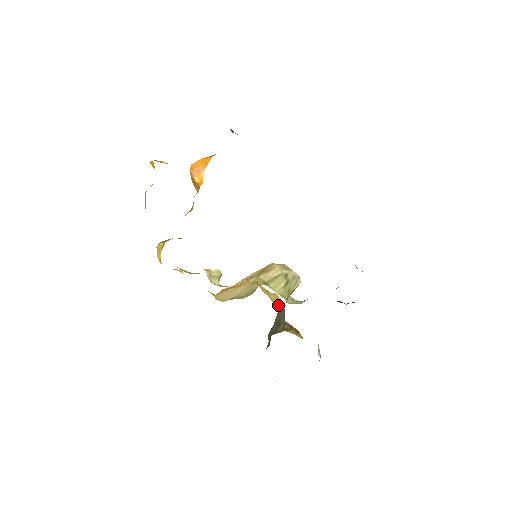
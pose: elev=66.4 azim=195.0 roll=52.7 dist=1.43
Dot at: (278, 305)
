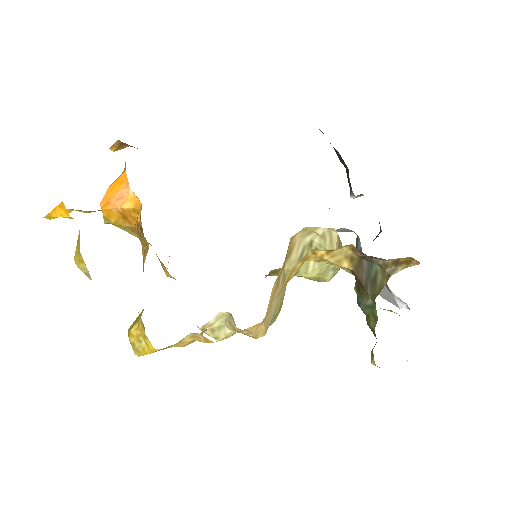
Dot at: (350, 263)
